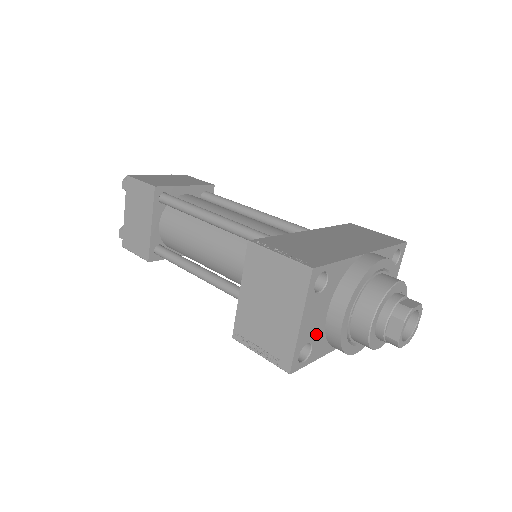
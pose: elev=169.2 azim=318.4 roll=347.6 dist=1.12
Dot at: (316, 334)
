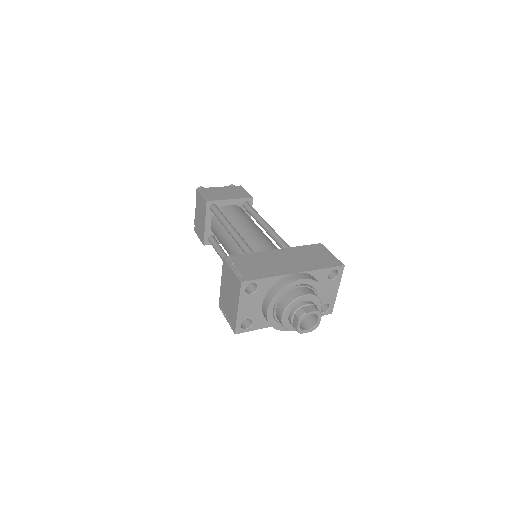
Dot at: (254, 315)
